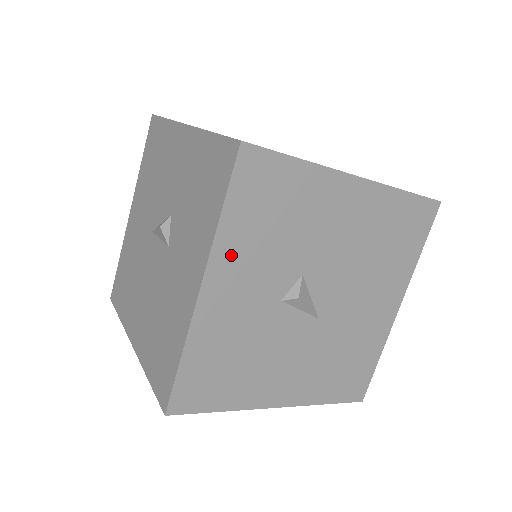
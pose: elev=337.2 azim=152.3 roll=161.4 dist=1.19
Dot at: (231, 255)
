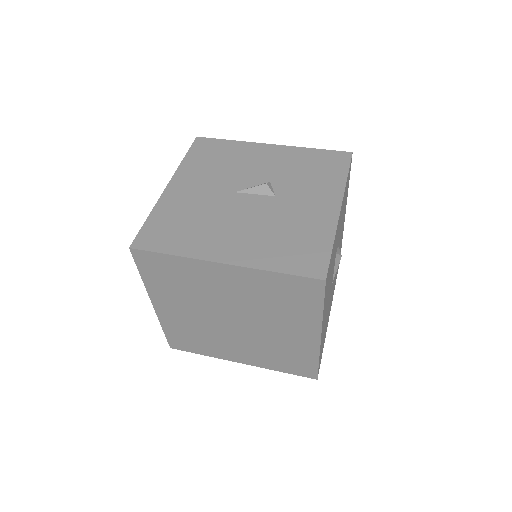
Dot at: occluded
